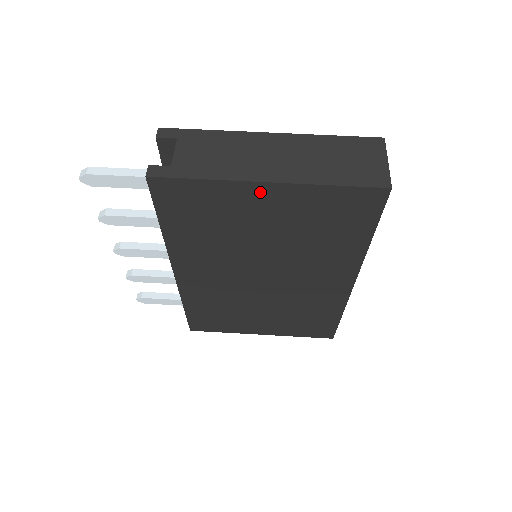
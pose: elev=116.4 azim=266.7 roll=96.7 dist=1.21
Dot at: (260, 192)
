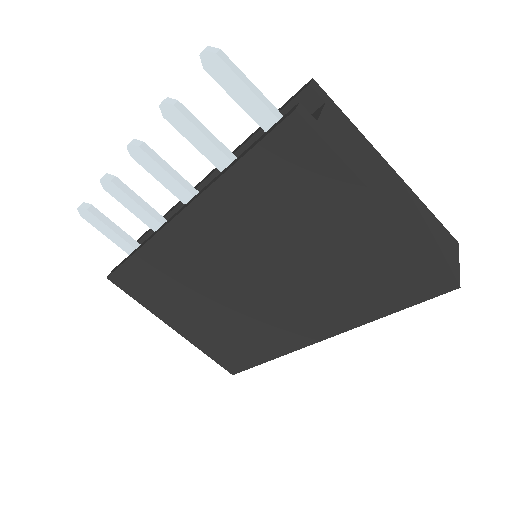
Dot at: (367, 209)
